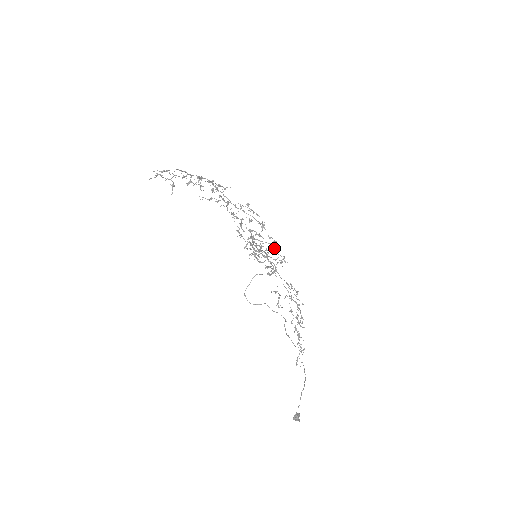
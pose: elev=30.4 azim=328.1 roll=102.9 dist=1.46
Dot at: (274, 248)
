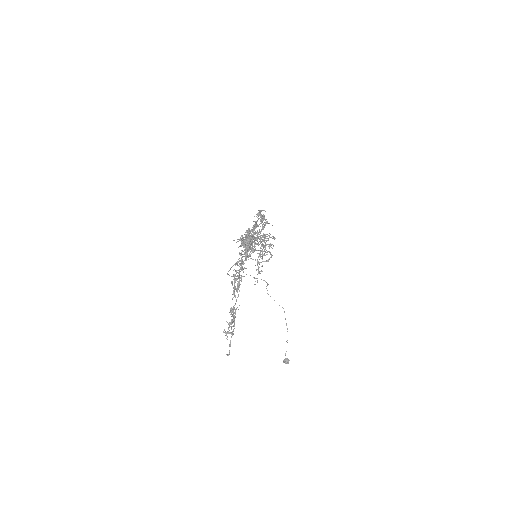
Dot at: (261, 221)
